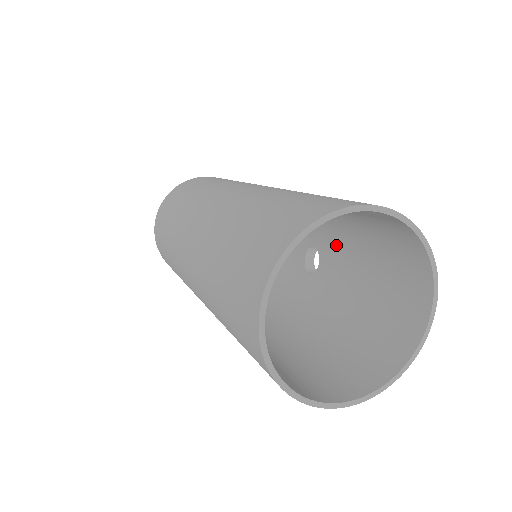
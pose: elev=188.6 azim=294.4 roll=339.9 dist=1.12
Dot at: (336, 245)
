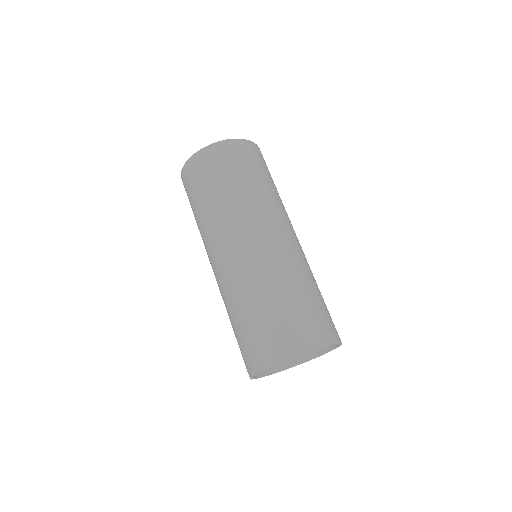
Dot at: occluded
